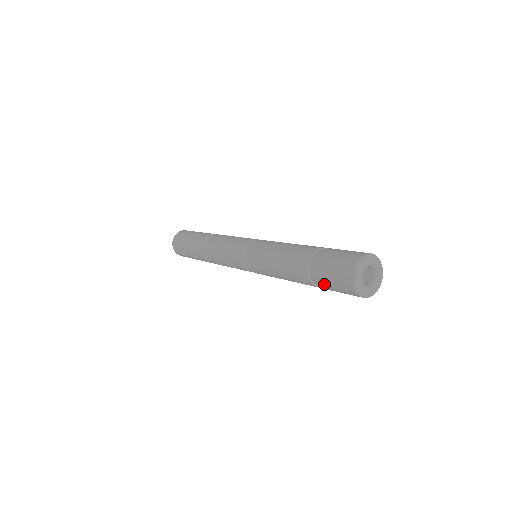
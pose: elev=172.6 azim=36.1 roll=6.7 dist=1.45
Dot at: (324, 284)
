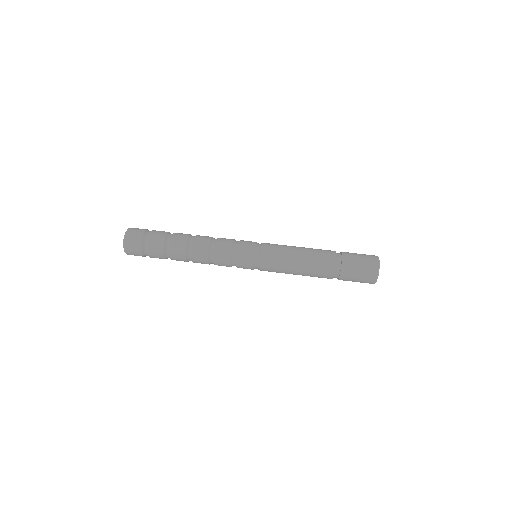
Dot at: occluded
